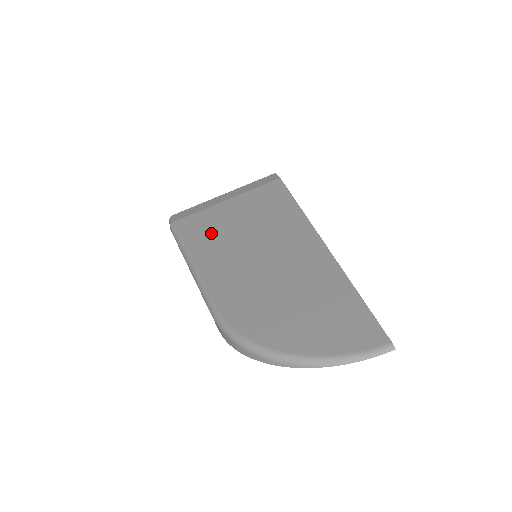
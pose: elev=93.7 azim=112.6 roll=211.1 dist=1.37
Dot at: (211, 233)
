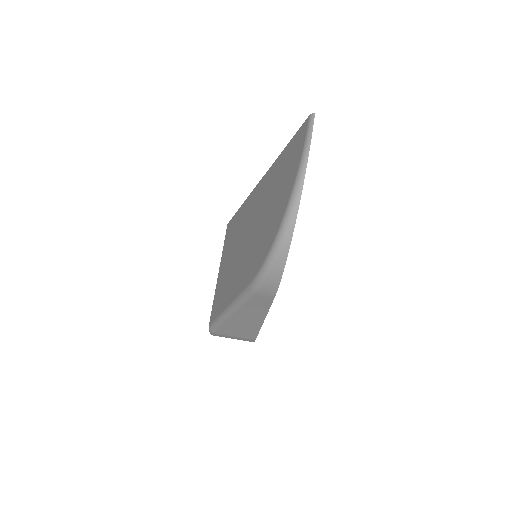
Dot at: (223, 289)
